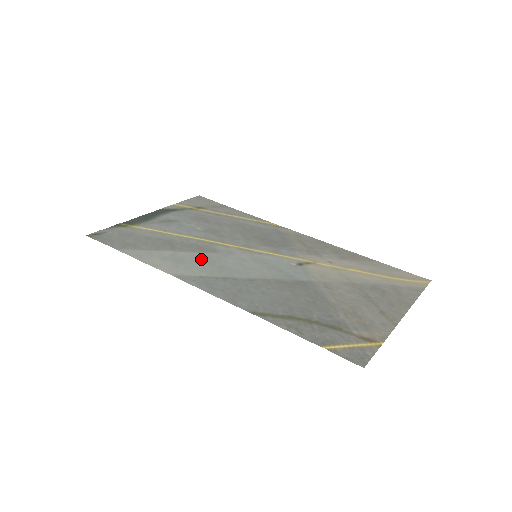
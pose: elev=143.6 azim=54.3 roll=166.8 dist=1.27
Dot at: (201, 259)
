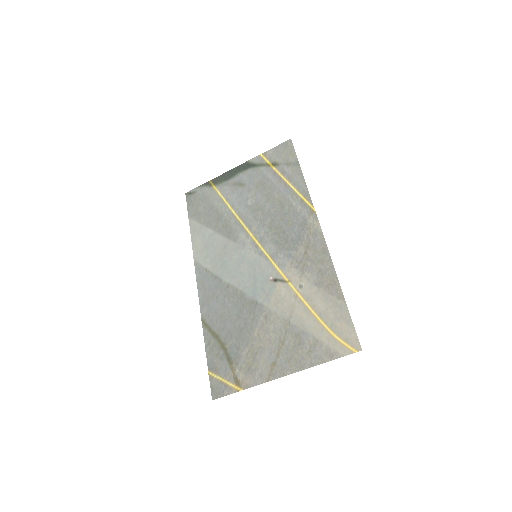
Dot at: (220, 248)
